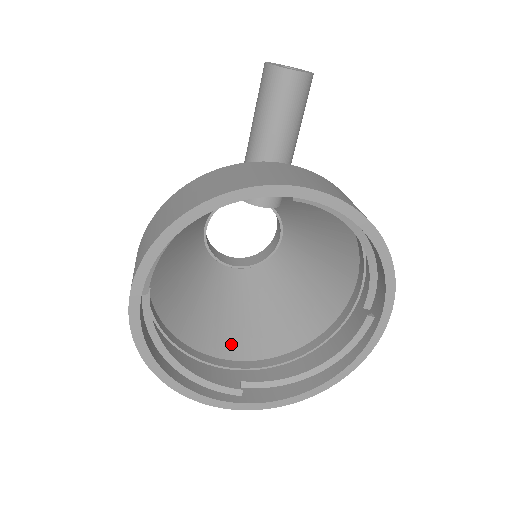
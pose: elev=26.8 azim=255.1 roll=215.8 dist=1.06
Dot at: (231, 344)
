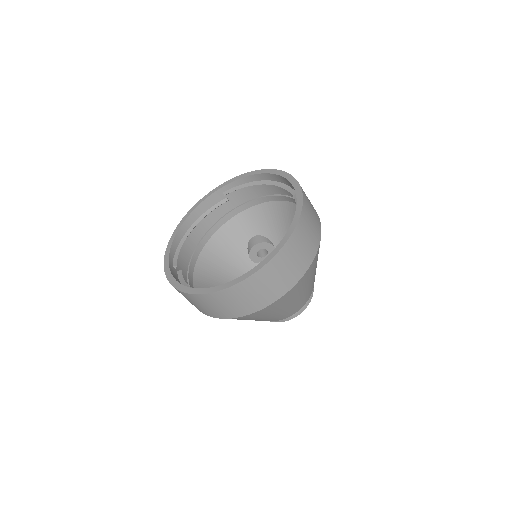
Dot at: occluded
